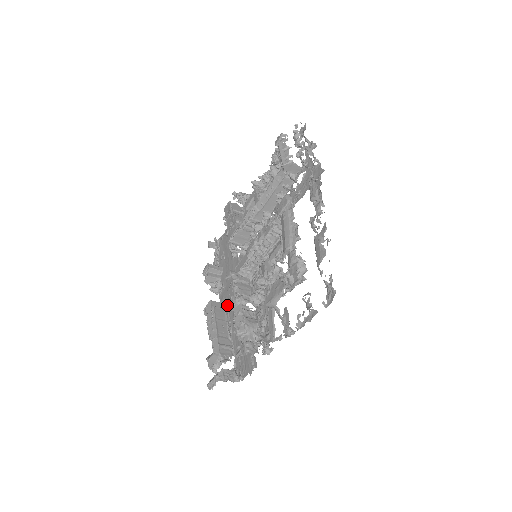
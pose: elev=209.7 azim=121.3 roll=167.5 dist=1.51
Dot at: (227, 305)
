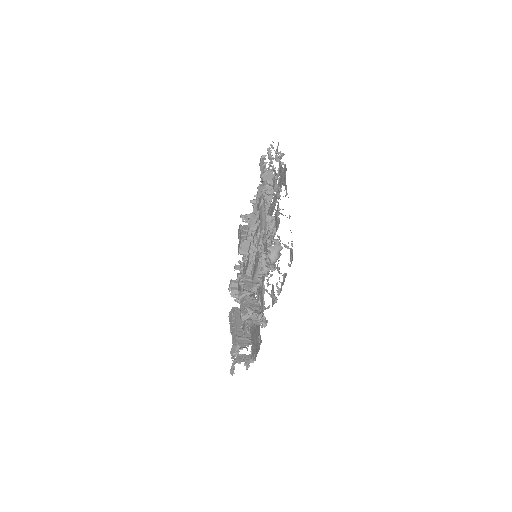
Dot at: occluded
